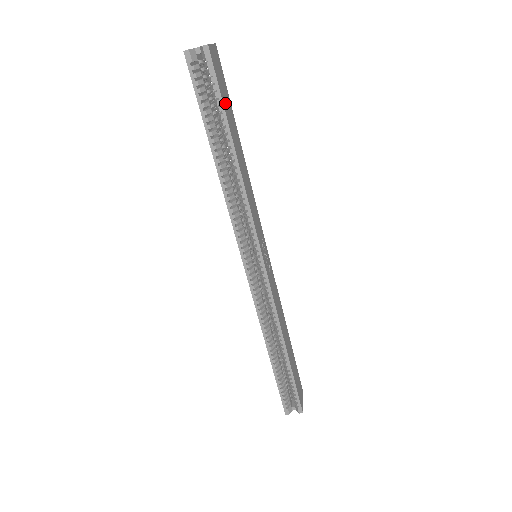
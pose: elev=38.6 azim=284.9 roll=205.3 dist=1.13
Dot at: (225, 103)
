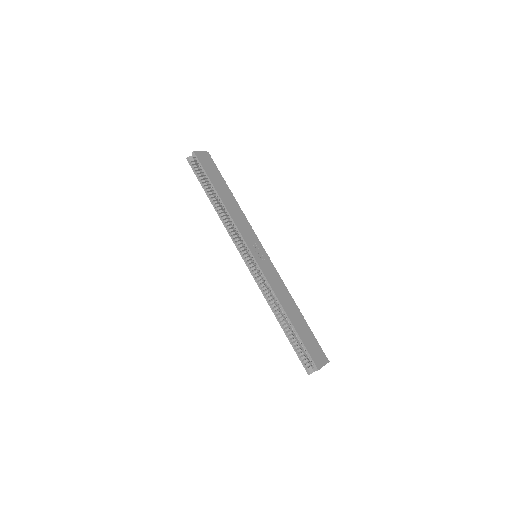
Dot at: (210, 174)
